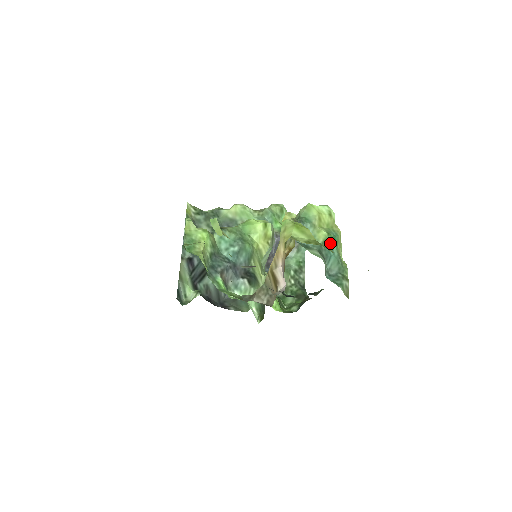
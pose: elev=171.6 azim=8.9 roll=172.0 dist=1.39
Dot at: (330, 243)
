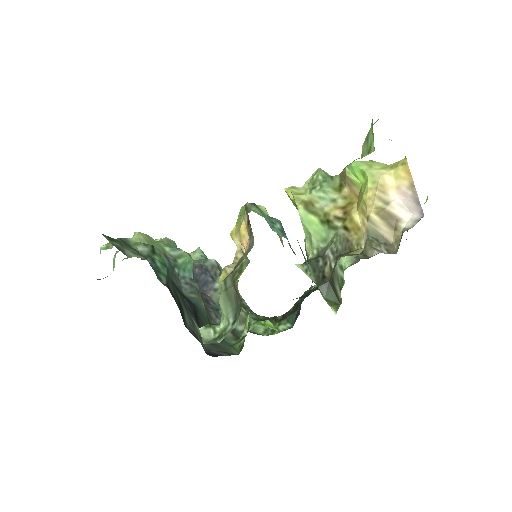
Dot at: occluded
